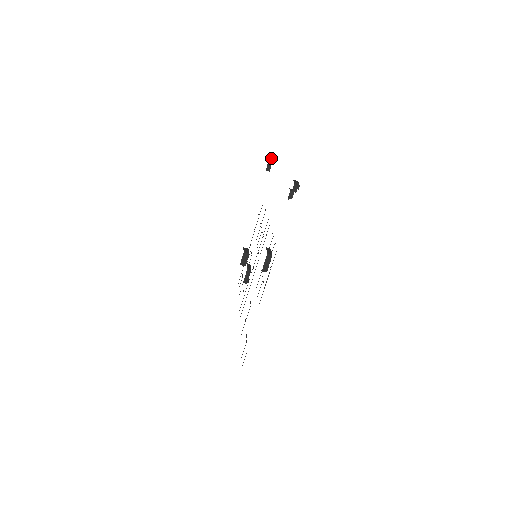
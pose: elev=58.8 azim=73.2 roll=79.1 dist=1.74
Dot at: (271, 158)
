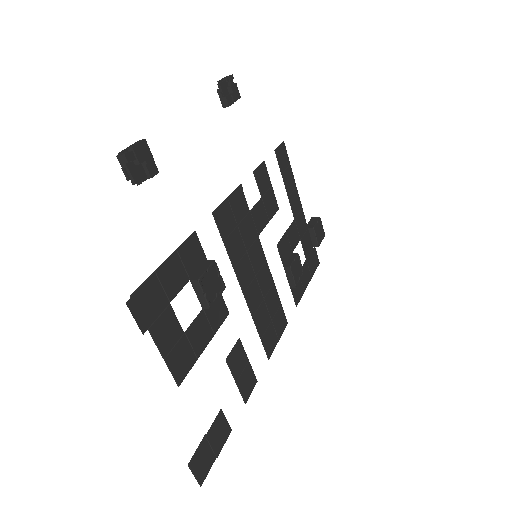
Dot at: (219, 83)
